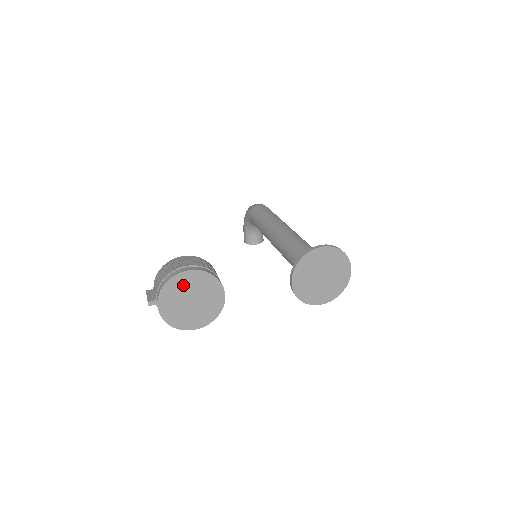
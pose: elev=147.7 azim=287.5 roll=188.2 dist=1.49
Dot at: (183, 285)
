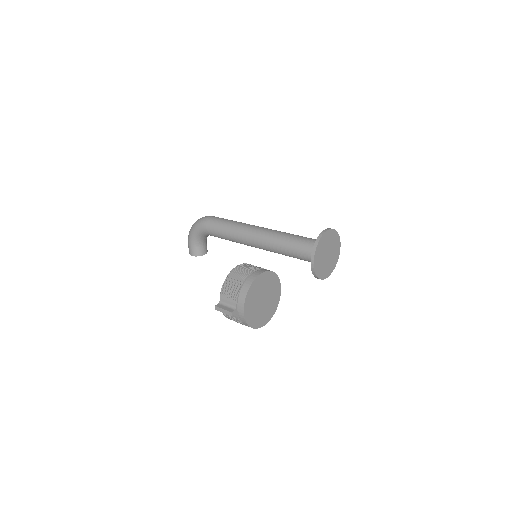
Dot at: (258, 287)
